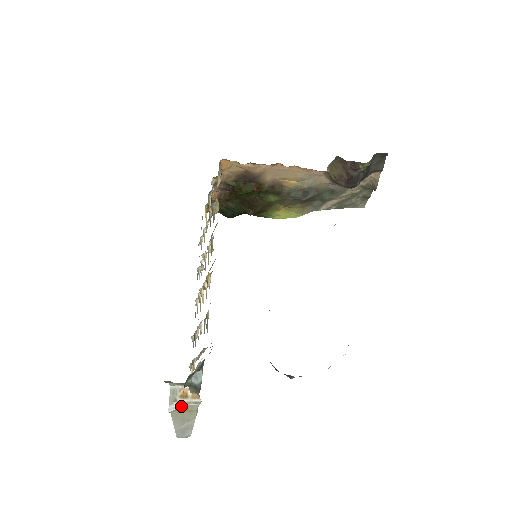
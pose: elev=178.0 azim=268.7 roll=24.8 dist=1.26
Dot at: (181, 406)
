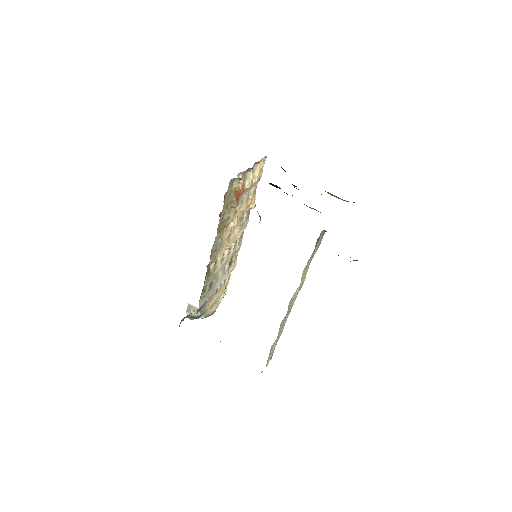
Dot at: occluded
